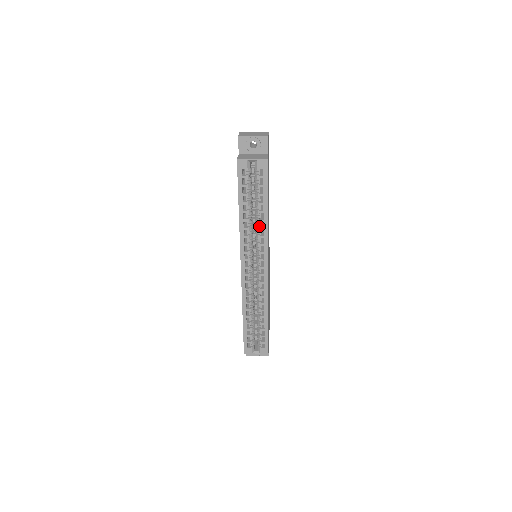
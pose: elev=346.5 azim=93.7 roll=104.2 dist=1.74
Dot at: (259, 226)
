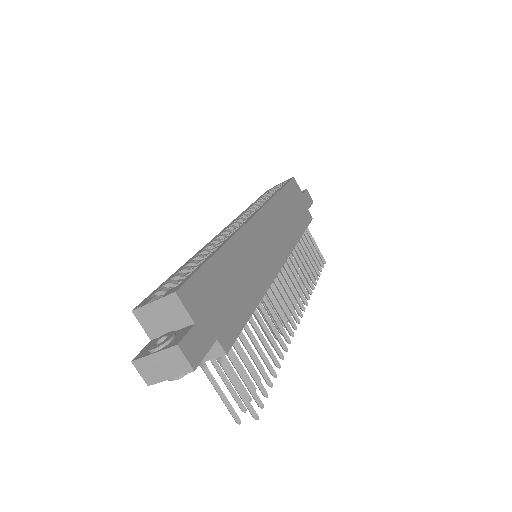
Dot at: occluded
